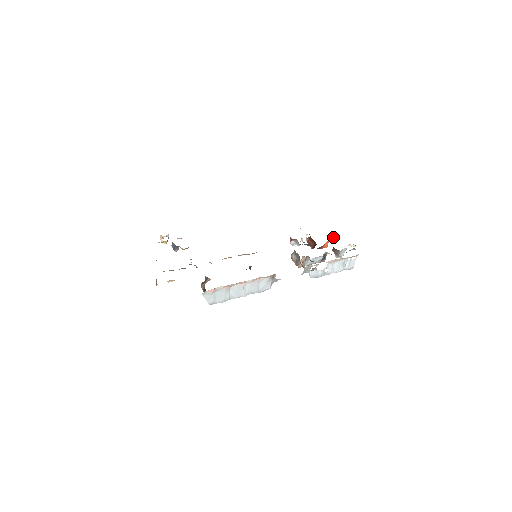
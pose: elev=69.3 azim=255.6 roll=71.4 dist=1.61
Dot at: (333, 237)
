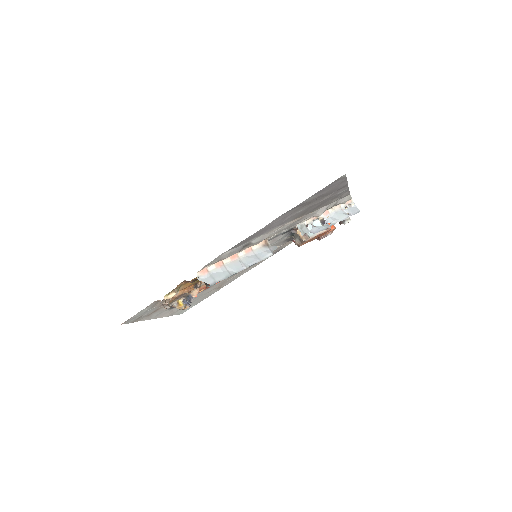
Dot at: occluded
